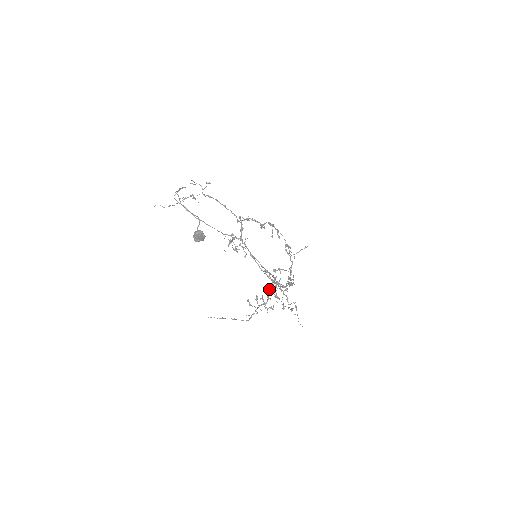
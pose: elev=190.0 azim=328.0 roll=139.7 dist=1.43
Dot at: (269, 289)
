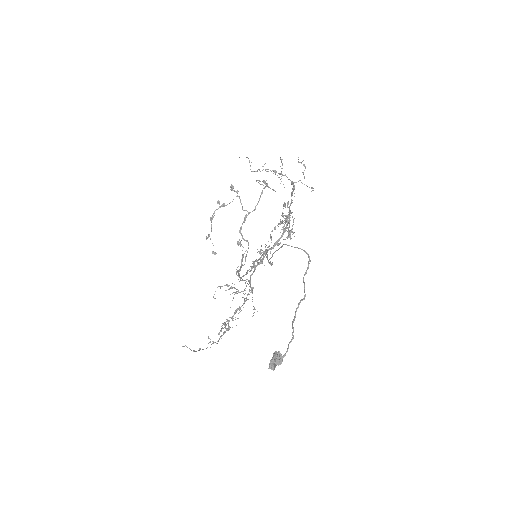
Dot at: (239, 309)
